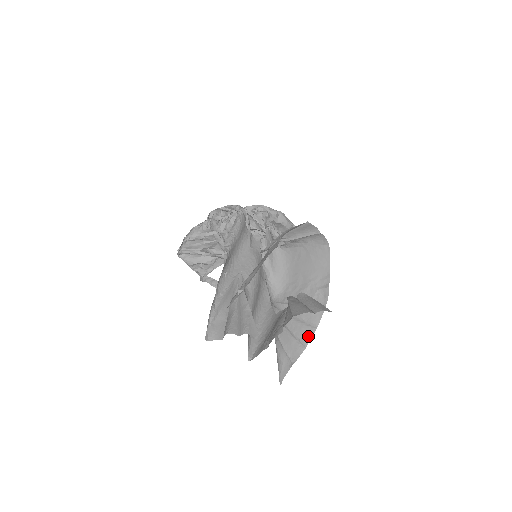
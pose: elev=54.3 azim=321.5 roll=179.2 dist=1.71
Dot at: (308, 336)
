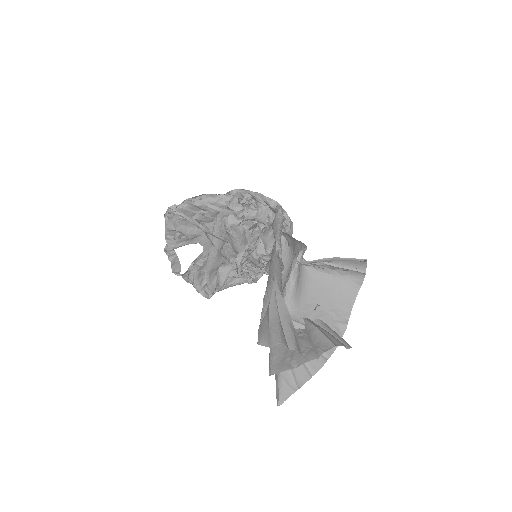
Dot at: (318, 365)
